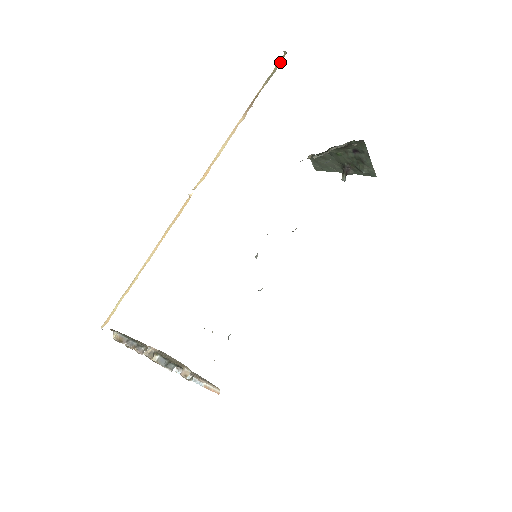
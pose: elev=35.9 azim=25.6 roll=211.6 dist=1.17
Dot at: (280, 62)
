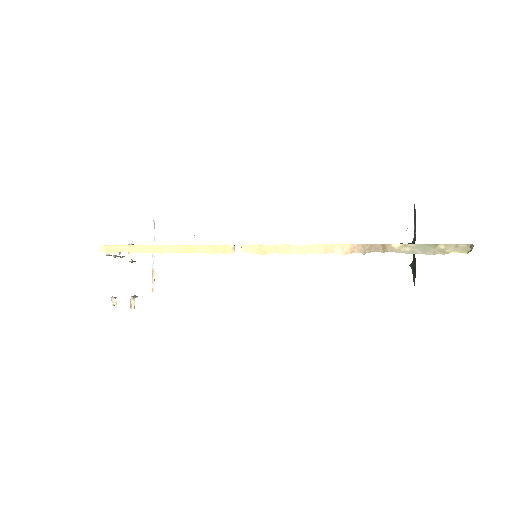
Dot at: (449, 252)
